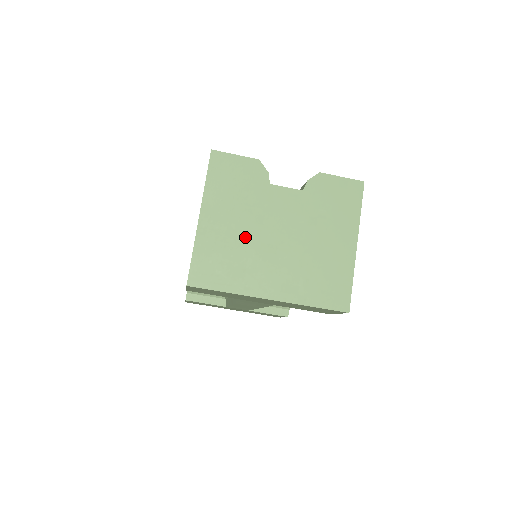
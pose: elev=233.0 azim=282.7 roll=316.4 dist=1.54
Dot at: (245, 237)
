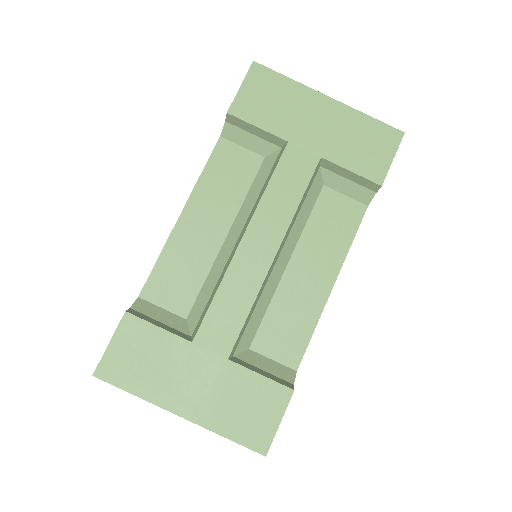
Dot at: occluded
